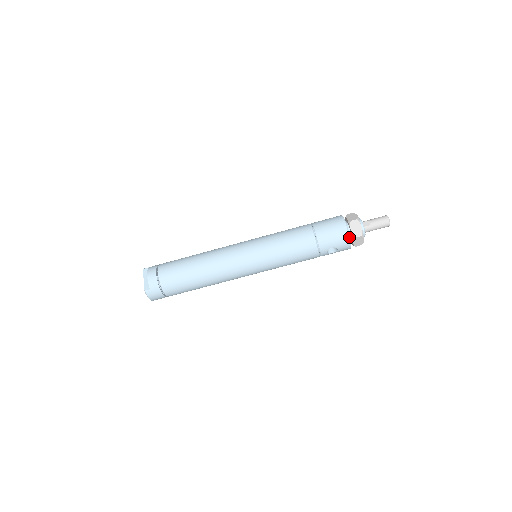
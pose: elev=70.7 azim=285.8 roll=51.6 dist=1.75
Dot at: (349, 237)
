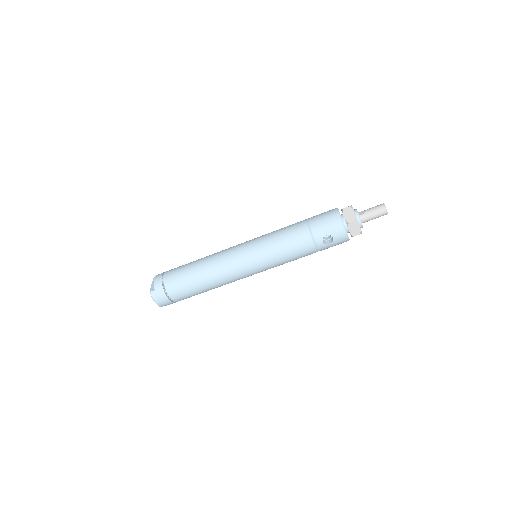
Dot at: (342, 223)
